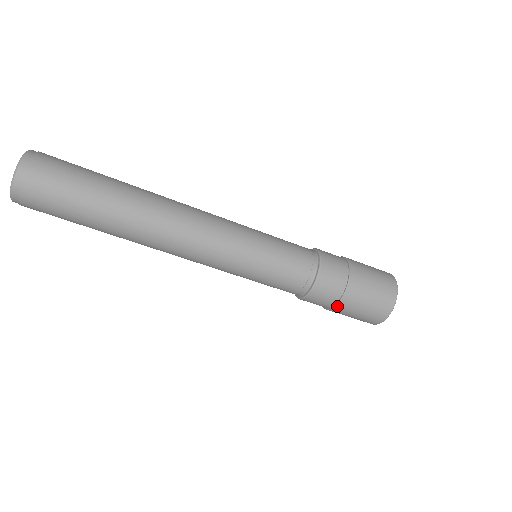
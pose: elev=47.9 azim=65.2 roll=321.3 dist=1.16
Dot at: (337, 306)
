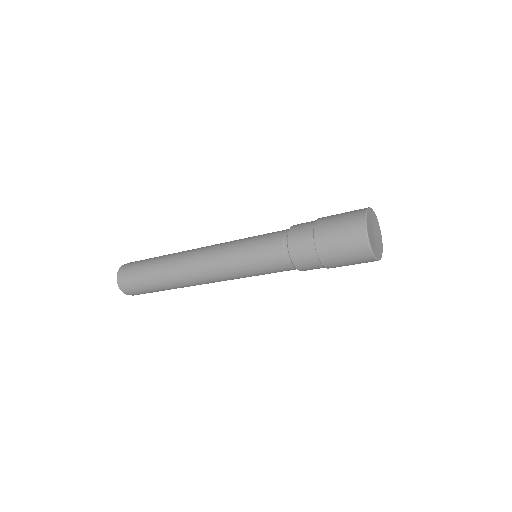
Dot at: (325, 267)
